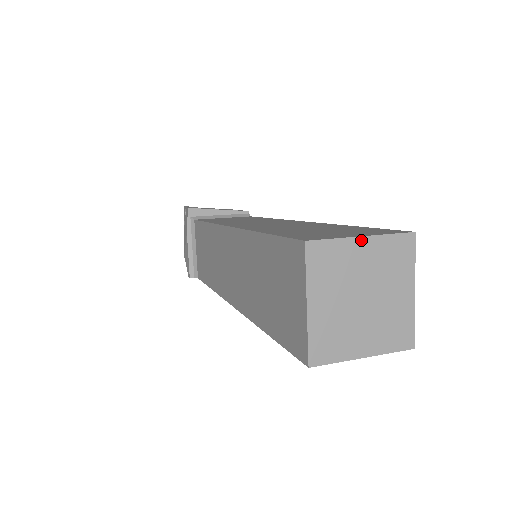
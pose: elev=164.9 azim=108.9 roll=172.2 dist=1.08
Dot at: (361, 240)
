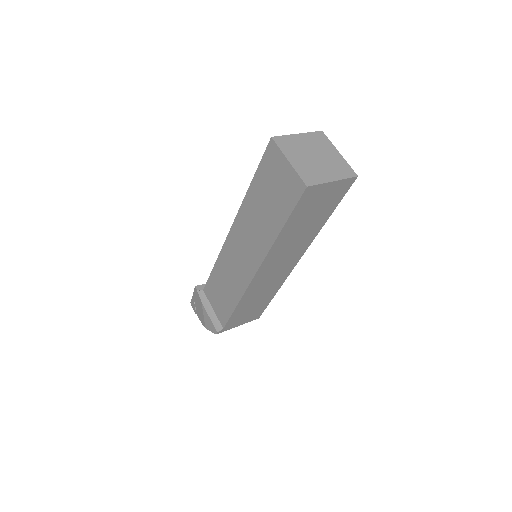
Dot at: (298, 135)
